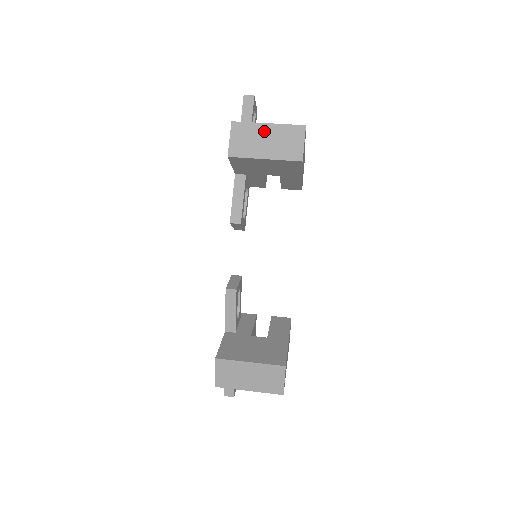
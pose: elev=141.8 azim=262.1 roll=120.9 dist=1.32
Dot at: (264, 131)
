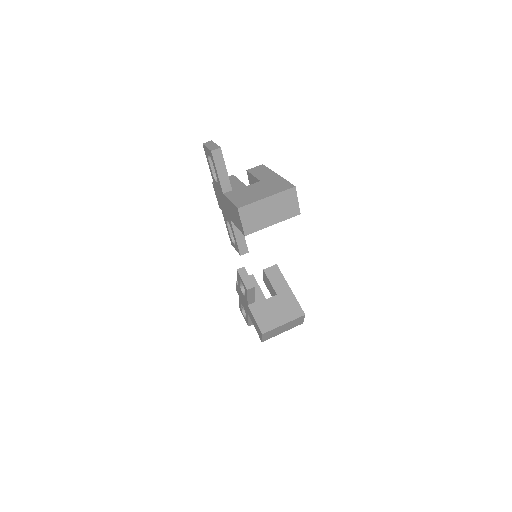
Dot at: (266, 205)
